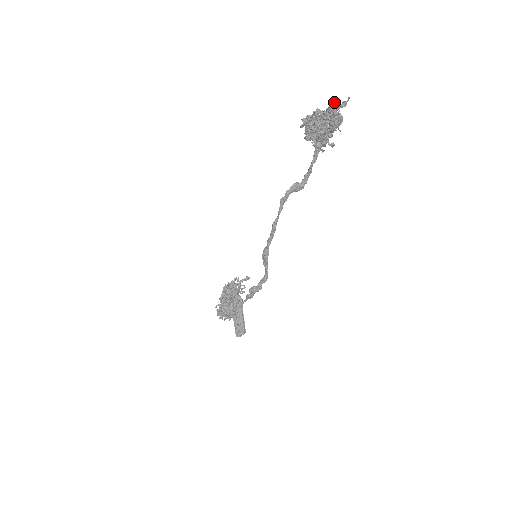
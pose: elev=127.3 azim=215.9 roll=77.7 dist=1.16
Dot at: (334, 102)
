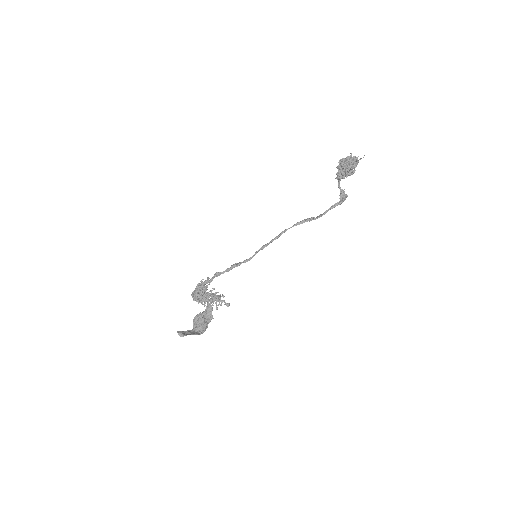
Dot at: occluded
